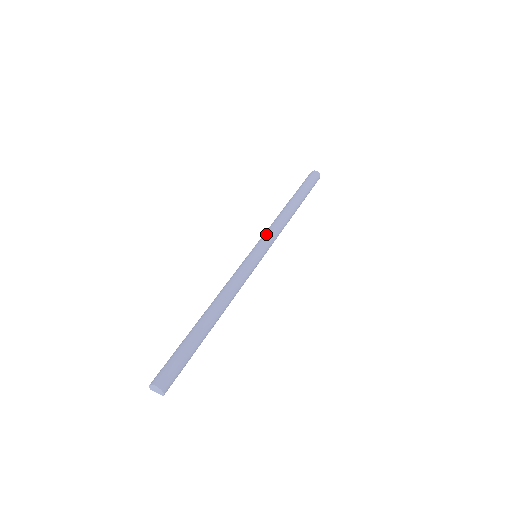
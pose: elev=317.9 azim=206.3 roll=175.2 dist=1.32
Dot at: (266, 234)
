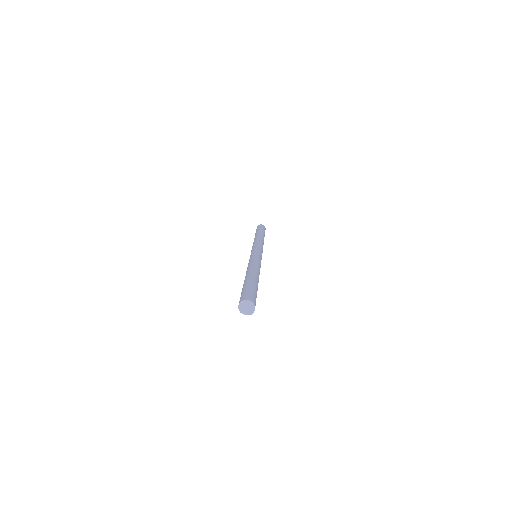
Dot at: (258, 244)
